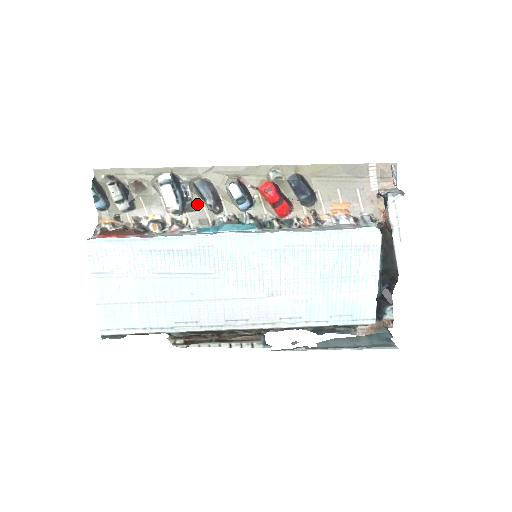
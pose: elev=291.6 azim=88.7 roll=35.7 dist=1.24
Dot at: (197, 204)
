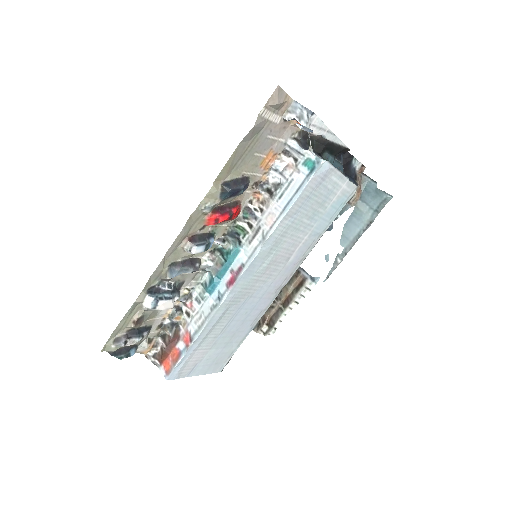
Dot at: (181, 278)
